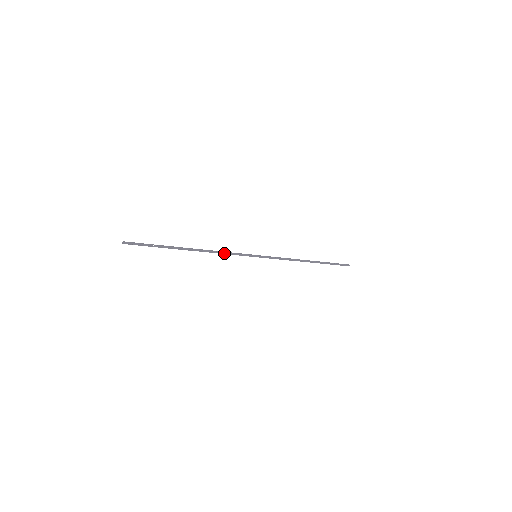
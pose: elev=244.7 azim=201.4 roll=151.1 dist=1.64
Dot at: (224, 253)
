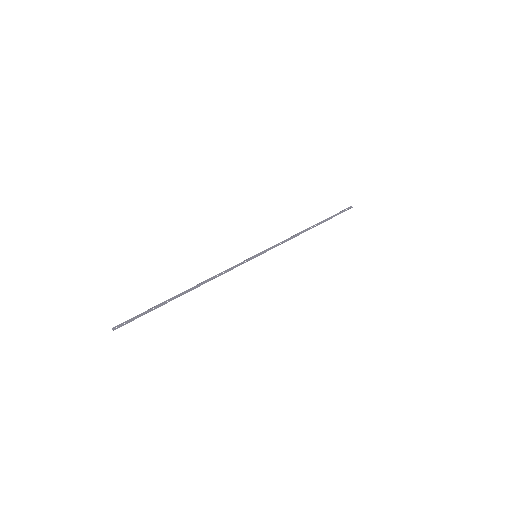
Dot at: occluded
